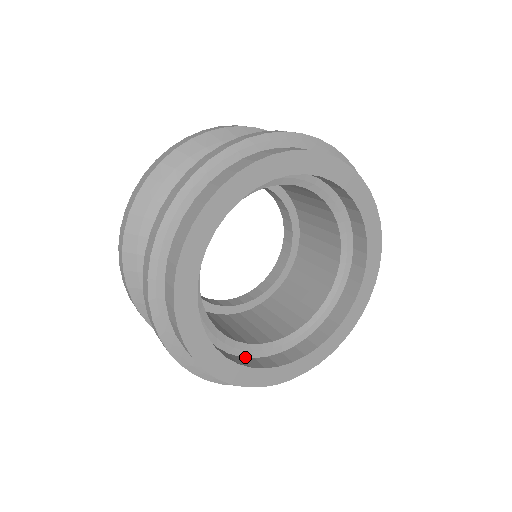
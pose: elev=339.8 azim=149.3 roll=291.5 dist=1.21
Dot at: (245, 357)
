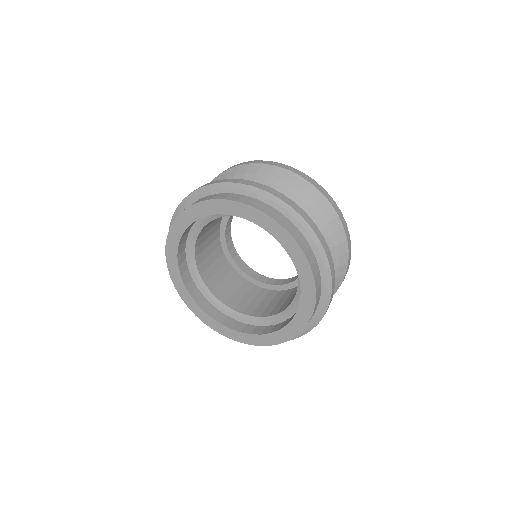
Dot at: (260, 326)
